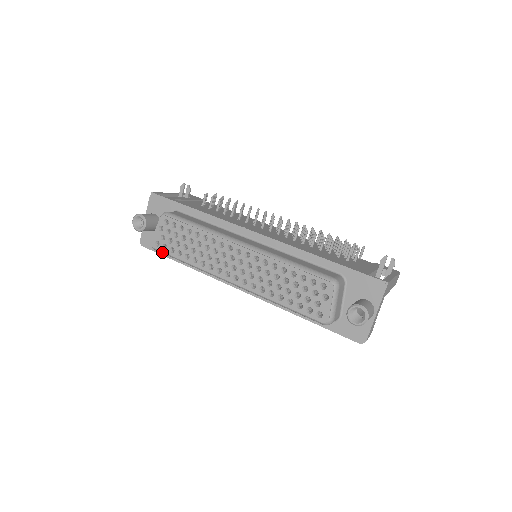
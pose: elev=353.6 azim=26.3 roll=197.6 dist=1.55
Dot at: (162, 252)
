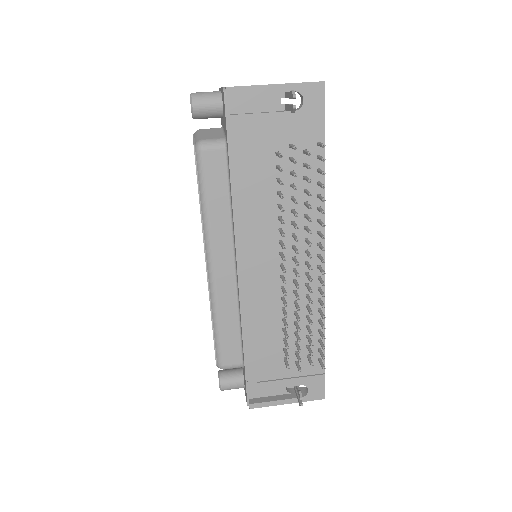
Dot at: occluded
